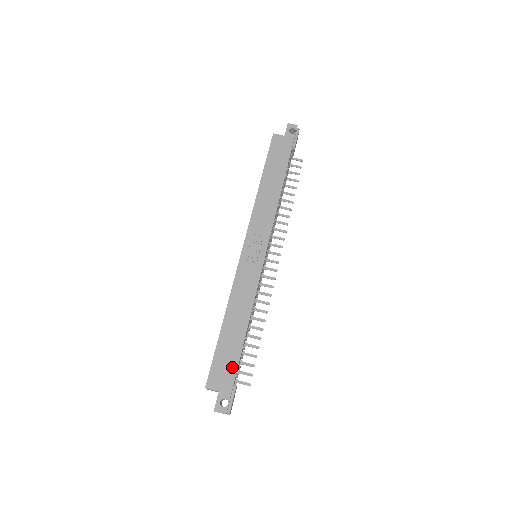
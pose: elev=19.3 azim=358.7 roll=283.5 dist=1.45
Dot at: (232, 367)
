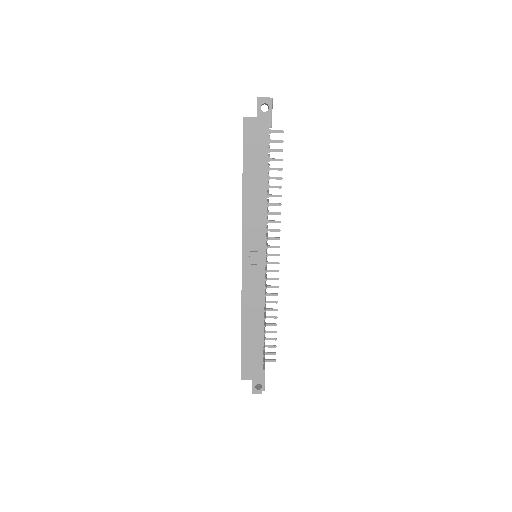
Dot at: (258, 361)
